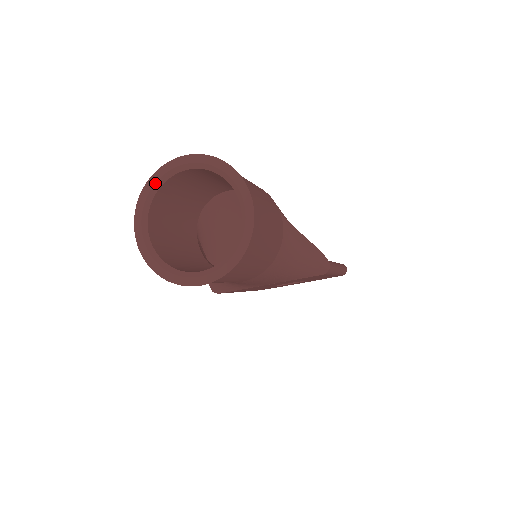
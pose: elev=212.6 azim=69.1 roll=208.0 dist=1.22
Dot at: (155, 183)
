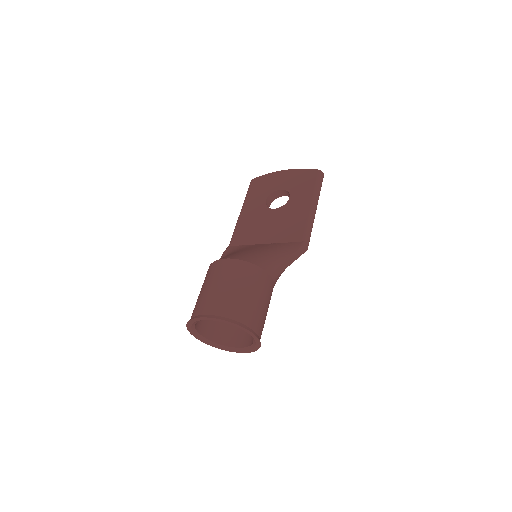
Dot at: (194, 323)
